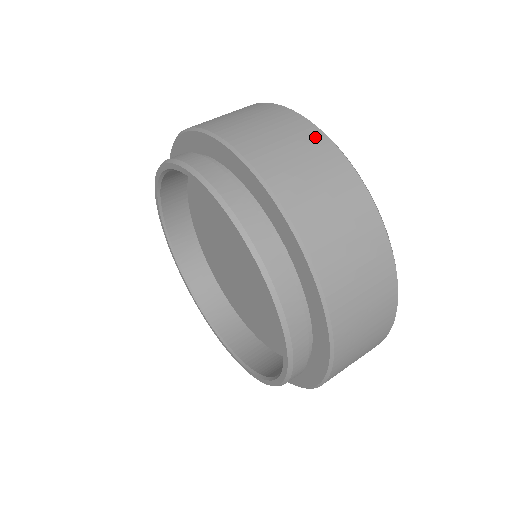
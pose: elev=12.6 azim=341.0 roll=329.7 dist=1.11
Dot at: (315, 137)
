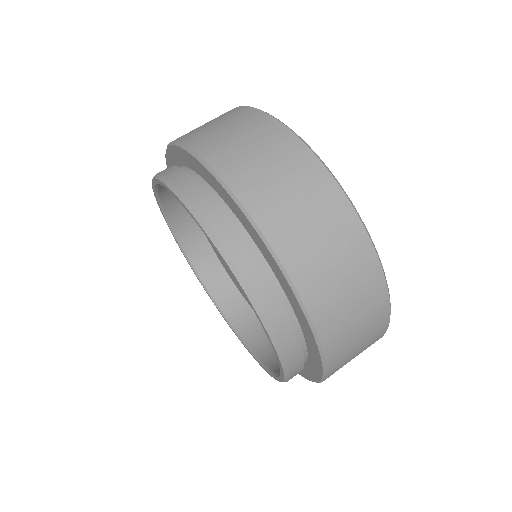
Dot at: (300, 154)
